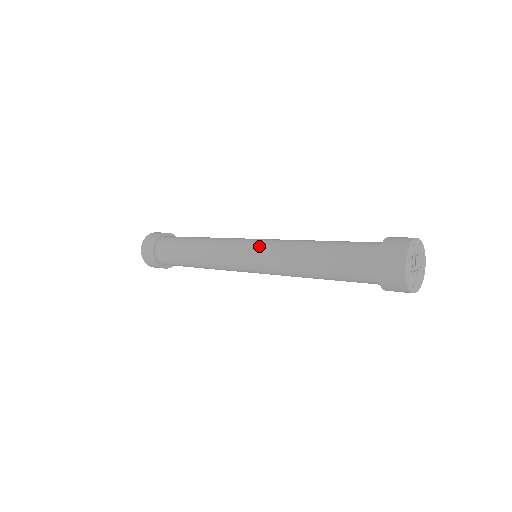
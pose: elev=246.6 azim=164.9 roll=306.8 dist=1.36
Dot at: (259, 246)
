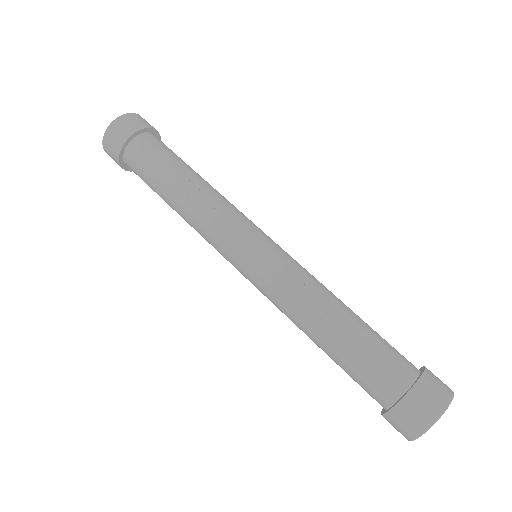
Dot at: (260, 271)
